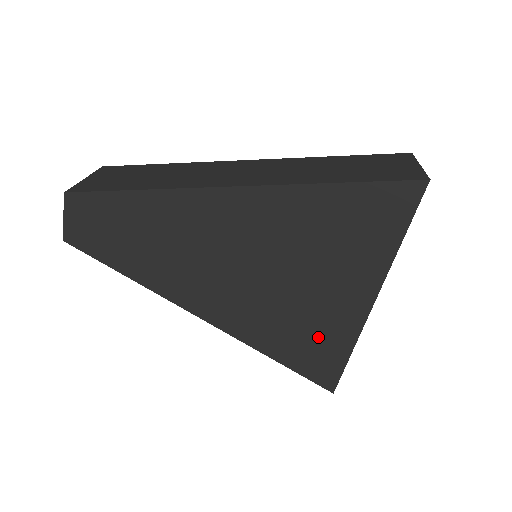
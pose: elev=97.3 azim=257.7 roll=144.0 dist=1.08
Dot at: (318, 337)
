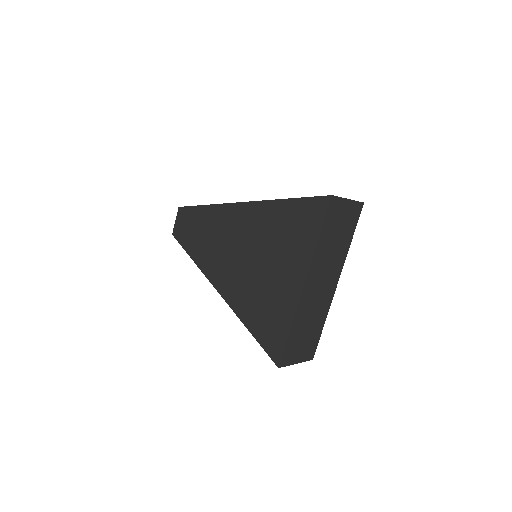
Dot at: (272, 313)
